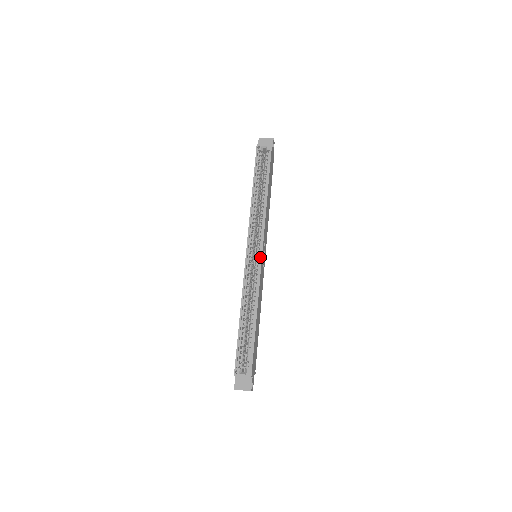
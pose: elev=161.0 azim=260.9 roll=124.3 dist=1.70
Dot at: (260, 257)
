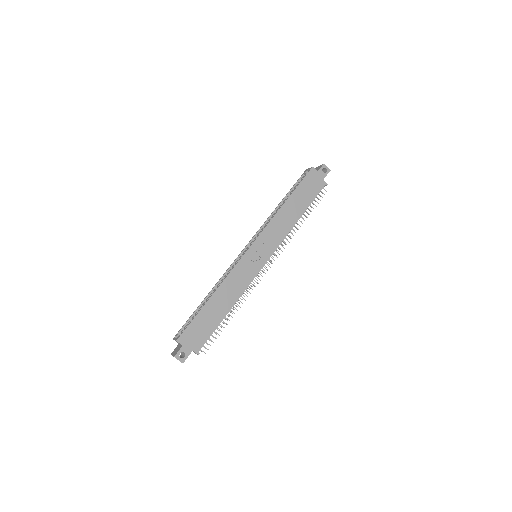
Dot at: (246, 250)
